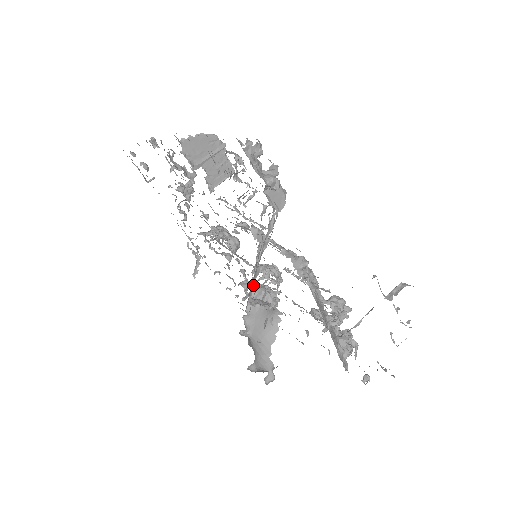
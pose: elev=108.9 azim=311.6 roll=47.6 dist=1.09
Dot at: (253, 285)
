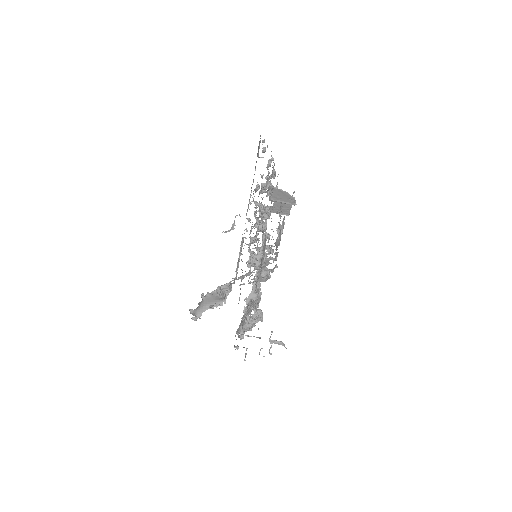
Dot at: (227, 284)
